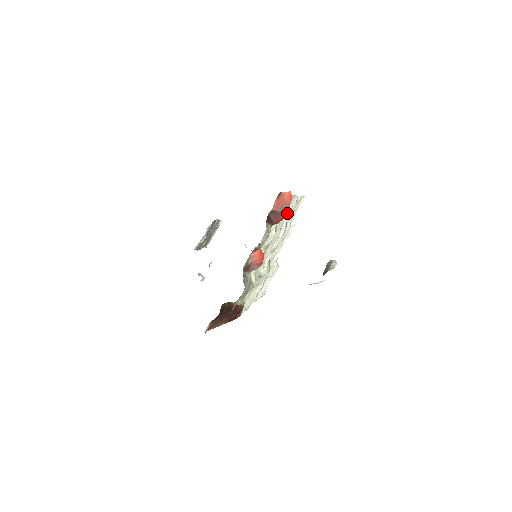
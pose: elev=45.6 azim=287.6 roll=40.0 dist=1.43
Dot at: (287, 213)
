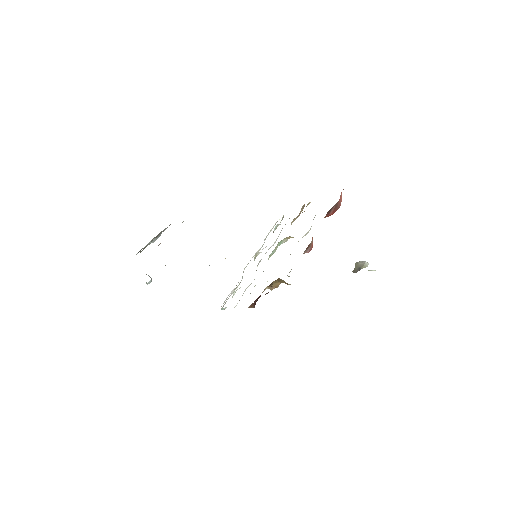
Dot at: occluded
